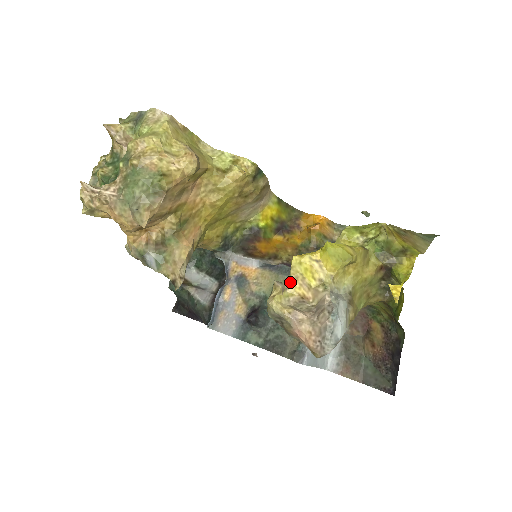
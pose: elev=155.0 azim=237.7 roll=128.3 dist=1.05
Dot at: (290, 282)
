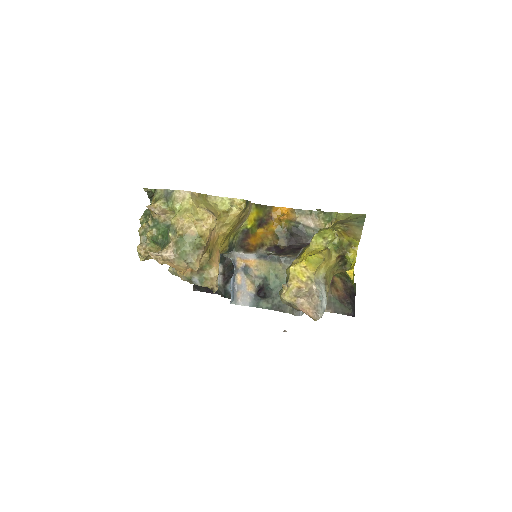
Dot at: (291, 281)
